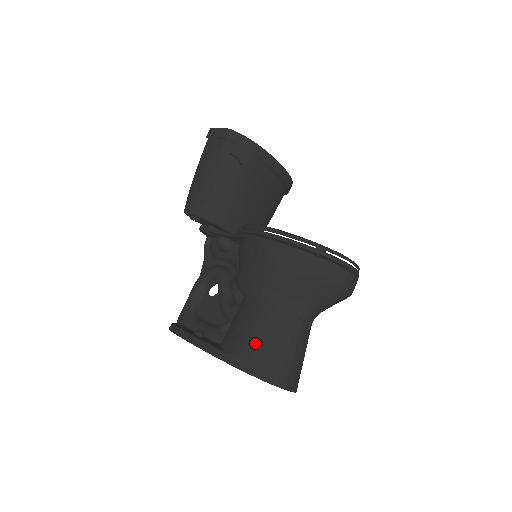
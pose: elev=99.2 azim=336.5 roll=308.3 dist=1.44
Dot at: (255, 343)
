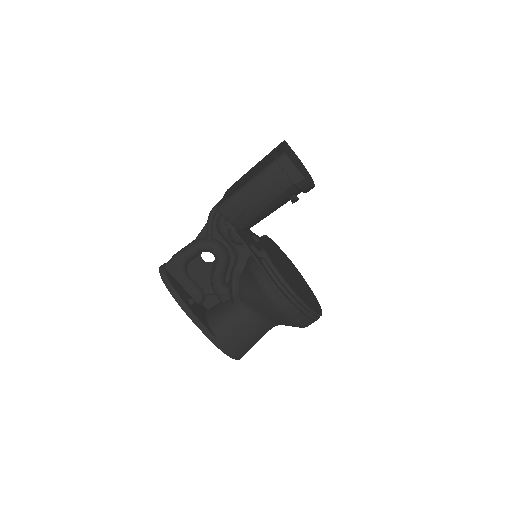
Dot at: (240, 341)
